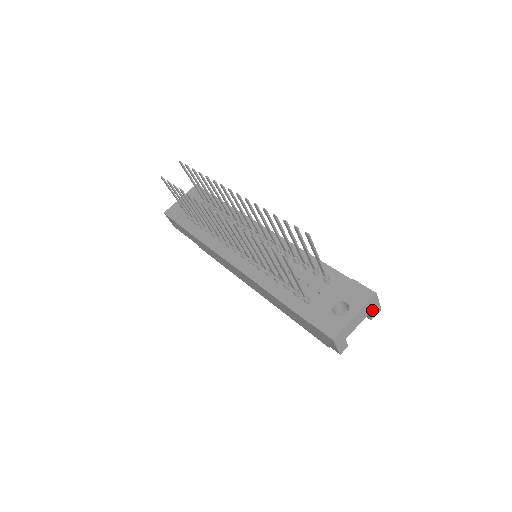
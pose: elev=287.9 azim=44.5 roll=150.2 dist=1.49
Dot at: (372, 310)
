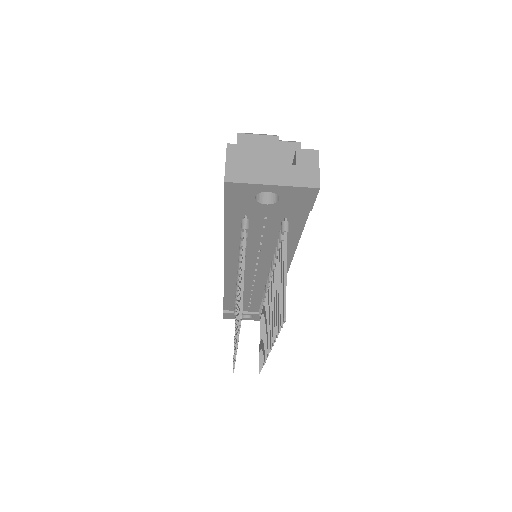
Dot at: occluded
